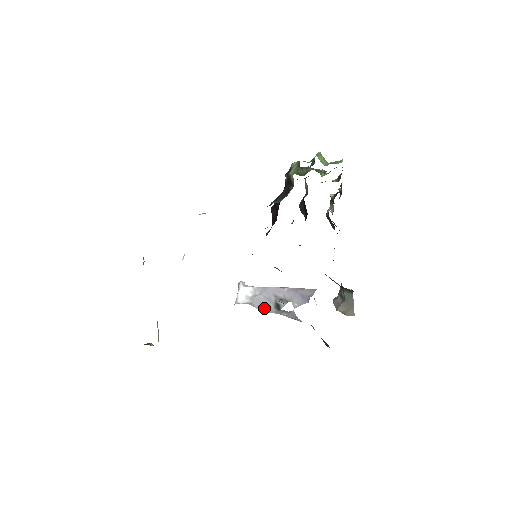
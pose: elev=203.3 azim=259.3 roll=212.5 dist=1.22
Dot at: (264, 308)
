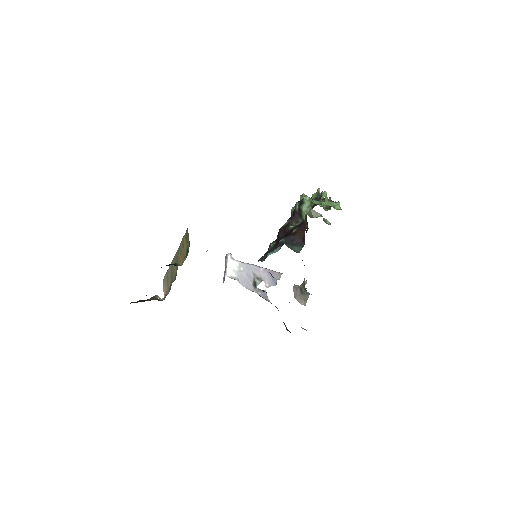
Dot at: (246, 285)
